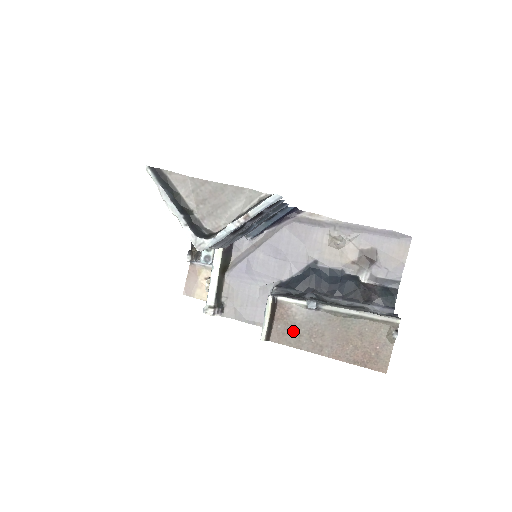
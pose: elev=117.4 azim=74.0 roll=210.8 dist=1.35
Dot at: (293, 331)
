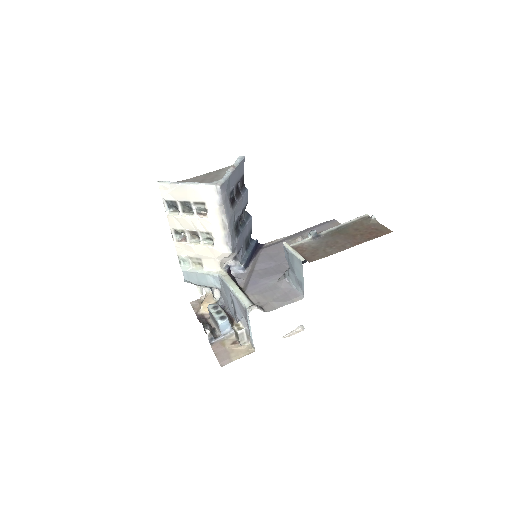
Dot at: (317, 251)
